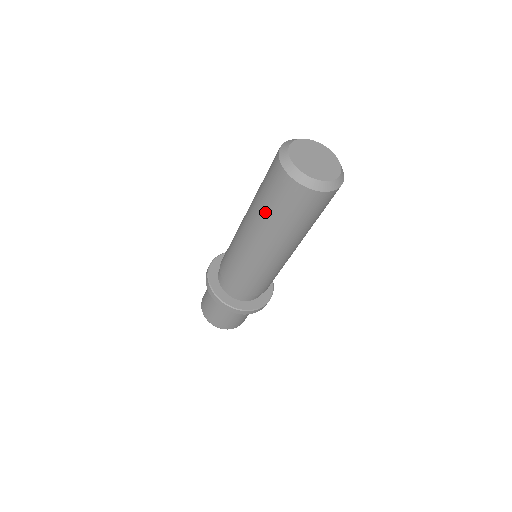
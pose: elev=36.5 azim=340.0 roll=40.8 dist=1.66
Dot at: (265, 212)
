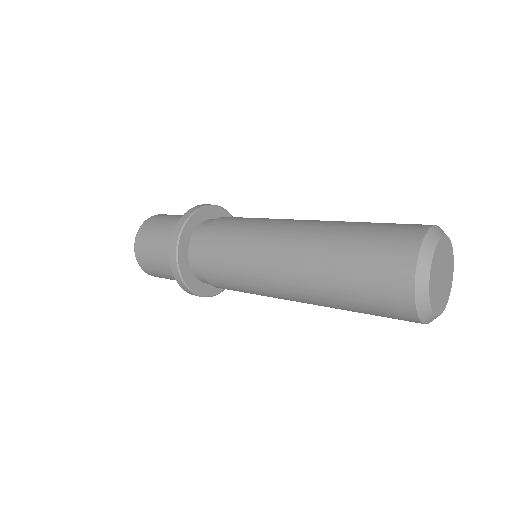
Dot at: occluded
